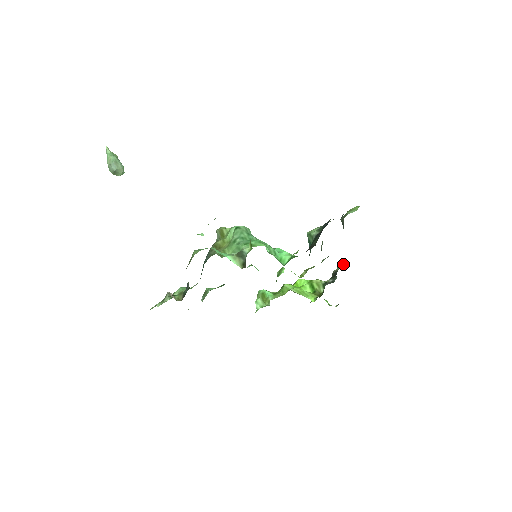
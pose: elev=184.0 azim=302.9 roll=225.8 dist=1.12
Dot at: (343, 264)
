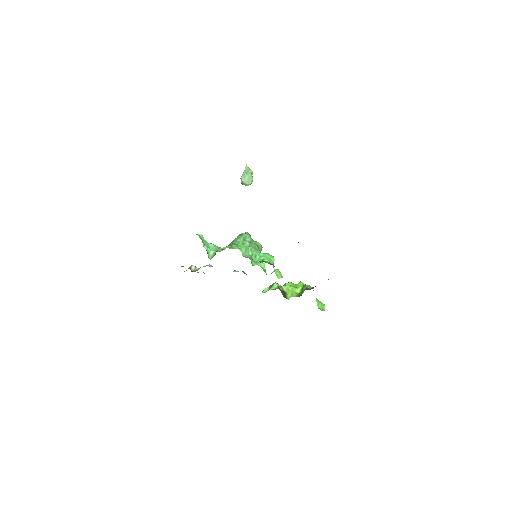
Dot at: occluded
